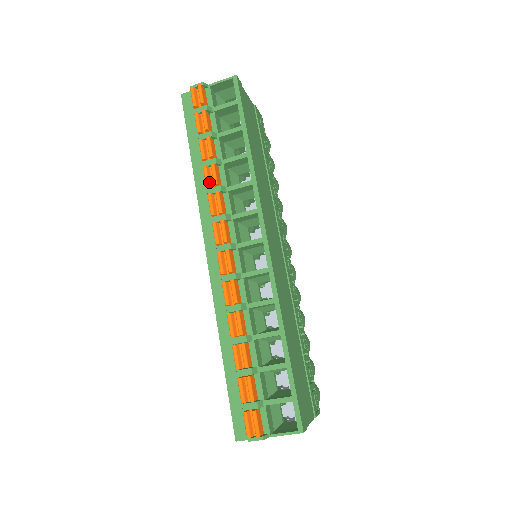
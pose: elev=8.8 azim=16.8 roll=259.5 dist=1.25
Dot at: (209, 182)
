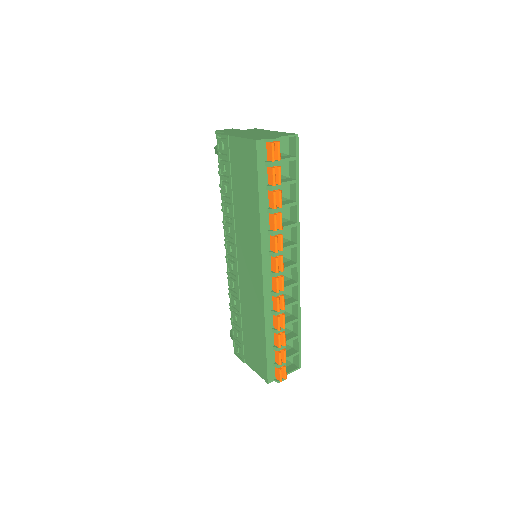
Dot at: (277, 227)
